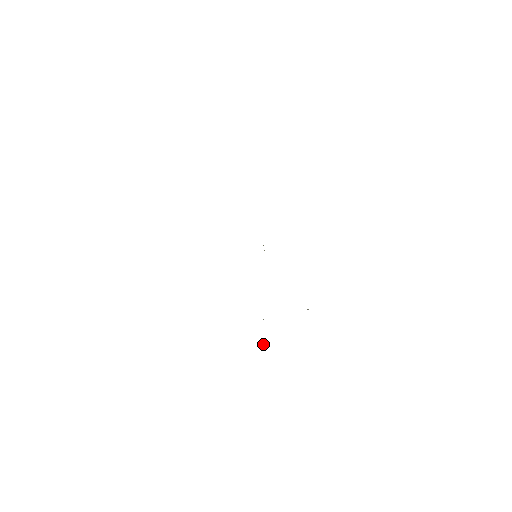
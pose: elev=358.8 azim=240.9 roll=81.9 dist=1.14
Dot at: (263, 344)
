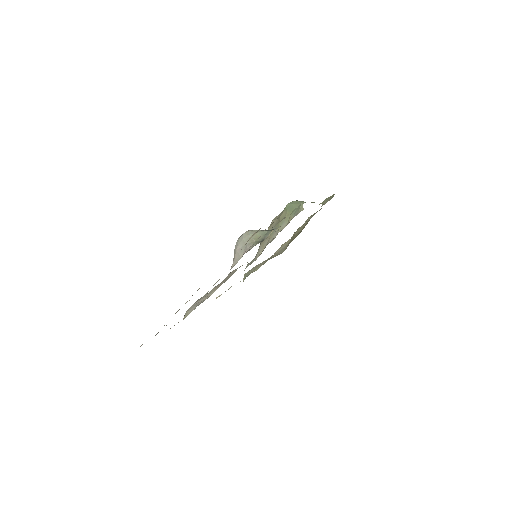
Dot at: occluded
